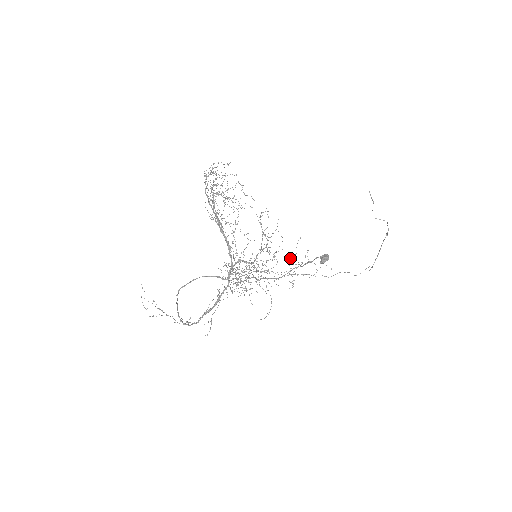
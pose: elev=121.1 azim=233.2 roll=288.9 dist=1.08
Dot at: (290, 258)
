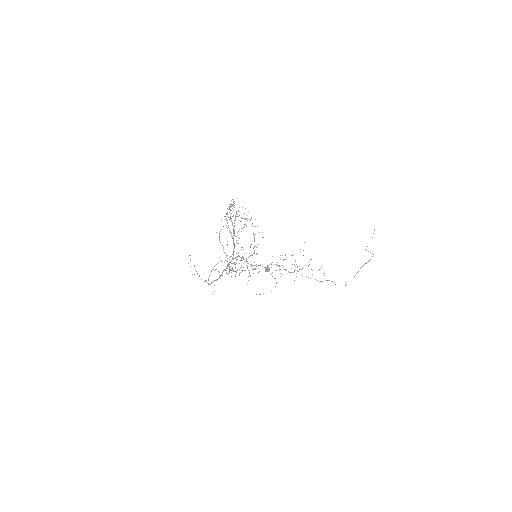
Dot at: occluded
